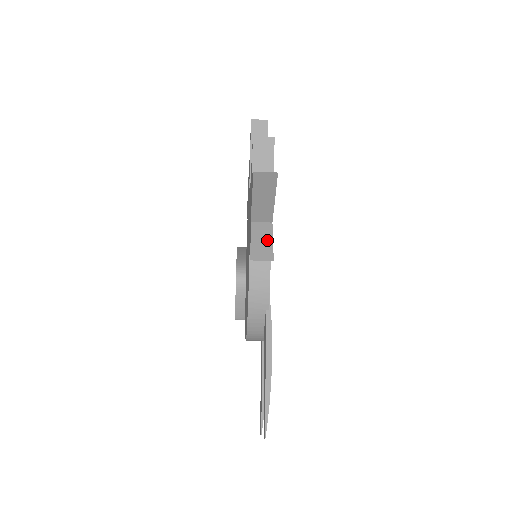
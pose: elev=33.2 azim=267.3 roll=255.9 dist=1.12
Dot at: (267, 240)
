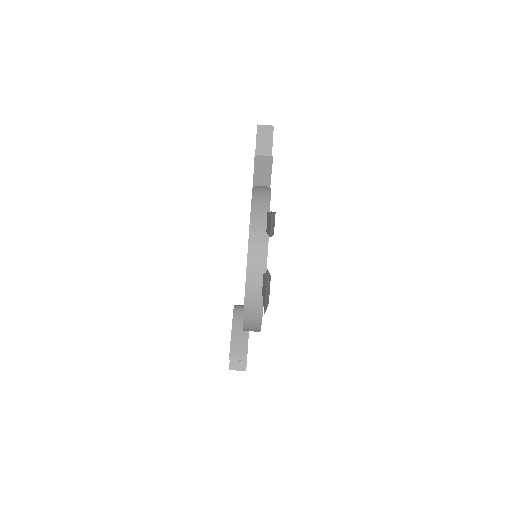
Dot at: occluded
